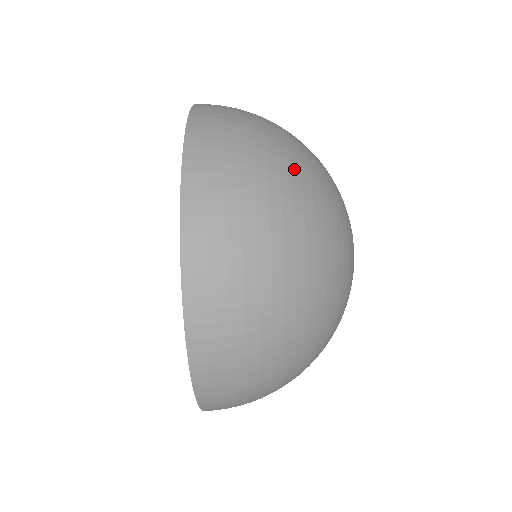
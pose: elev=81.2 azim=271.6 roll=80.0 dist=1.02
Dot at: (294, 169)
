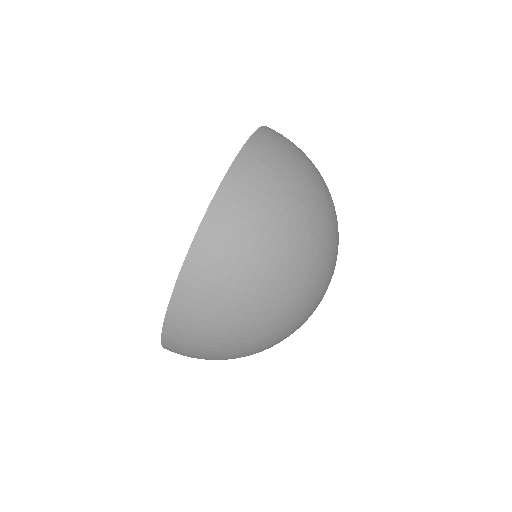
Dot at: (304, 215)
